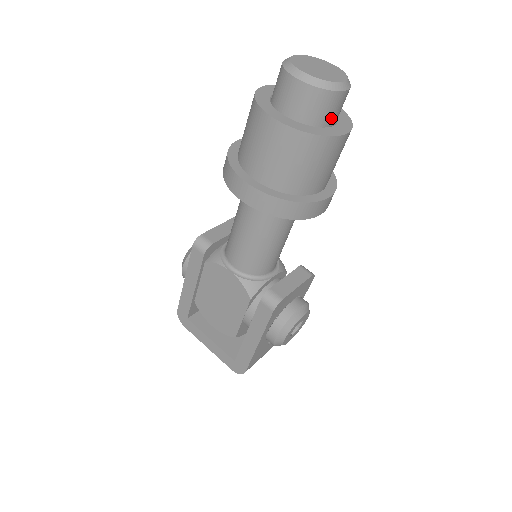
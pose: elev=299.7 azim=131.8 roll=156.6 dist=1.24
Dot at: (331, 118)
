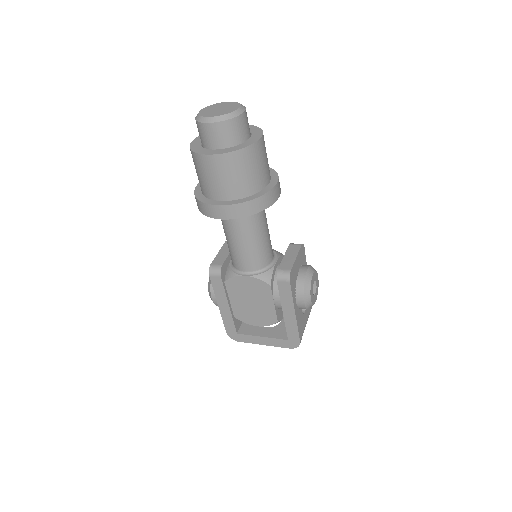
Dot at: (246, 133)
